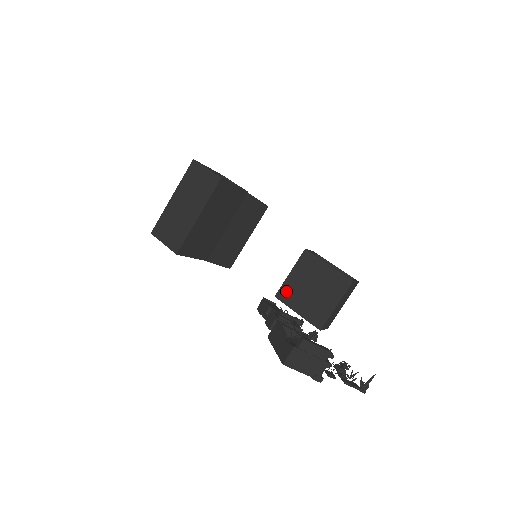
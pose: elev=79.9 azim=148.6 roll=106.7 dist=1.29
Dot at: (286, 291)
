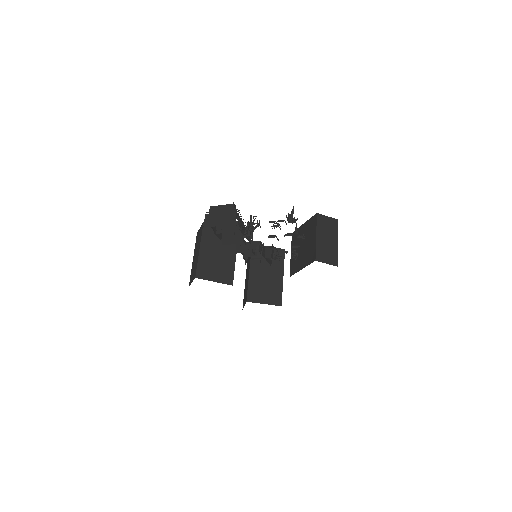
Dot at: (293, 266)
